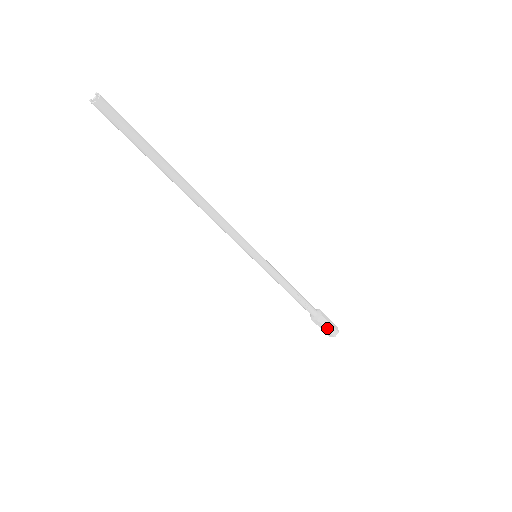
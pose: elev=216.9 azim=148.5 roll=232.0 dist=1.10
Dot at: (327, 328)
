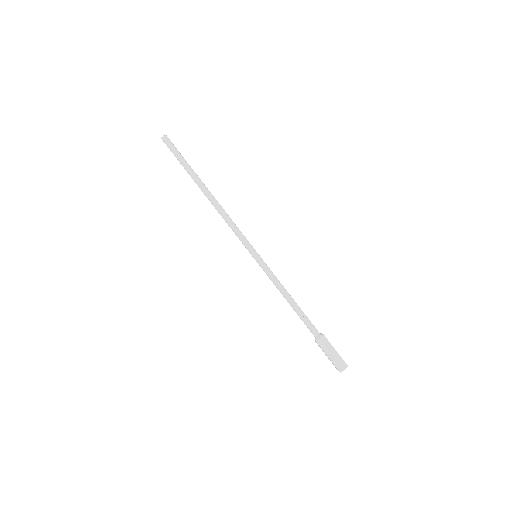
Dot at: (333, 354)
